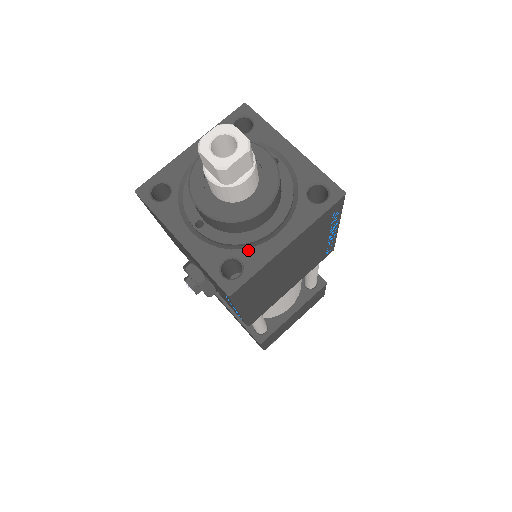
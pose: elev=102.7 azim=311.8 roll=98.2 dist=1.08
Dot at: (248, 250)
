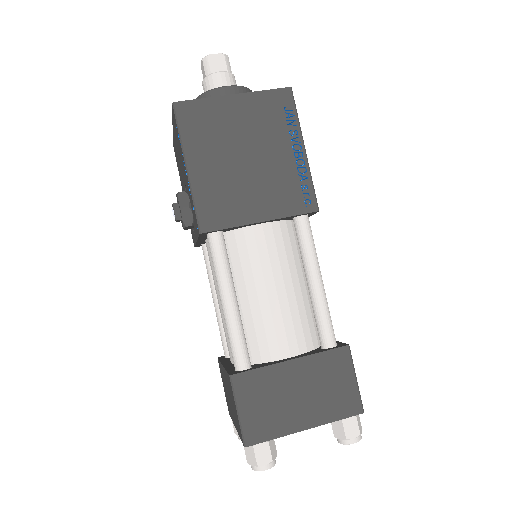
Dot at: occluded
